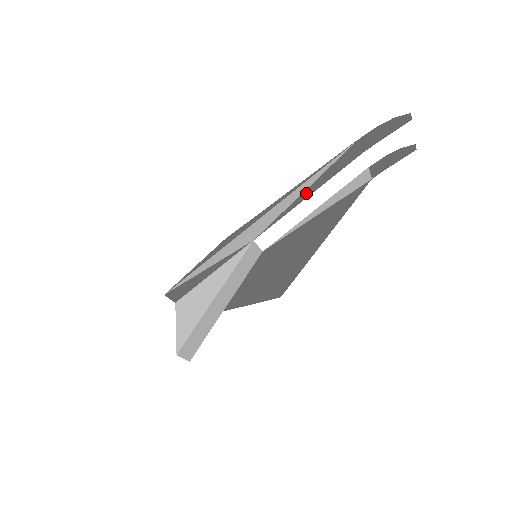
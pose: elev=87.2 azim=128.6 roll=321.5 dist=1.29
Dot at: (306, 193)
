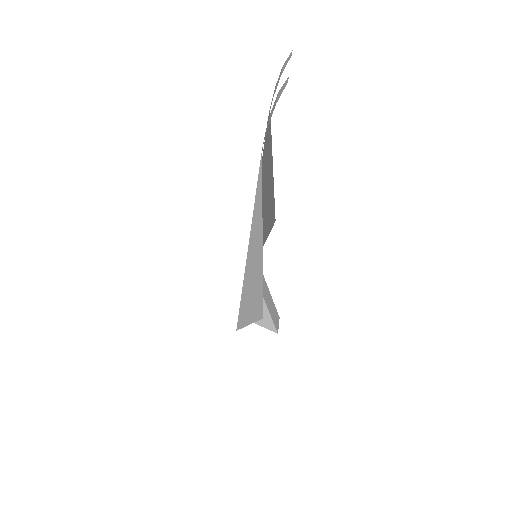
Dot at: occluded
